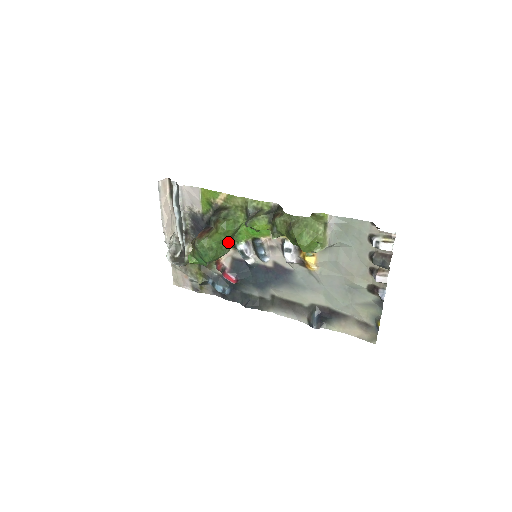
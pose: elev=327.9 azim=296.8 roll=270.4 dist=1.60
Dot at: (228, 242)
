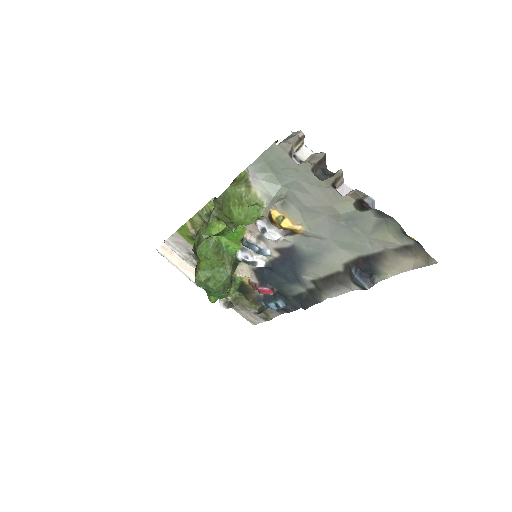
Dot at: (221, 262)
